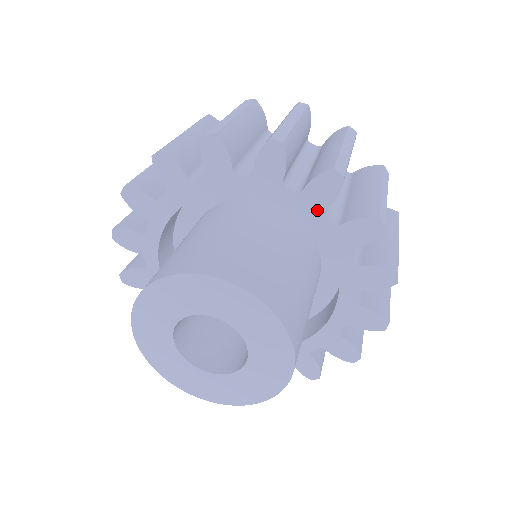
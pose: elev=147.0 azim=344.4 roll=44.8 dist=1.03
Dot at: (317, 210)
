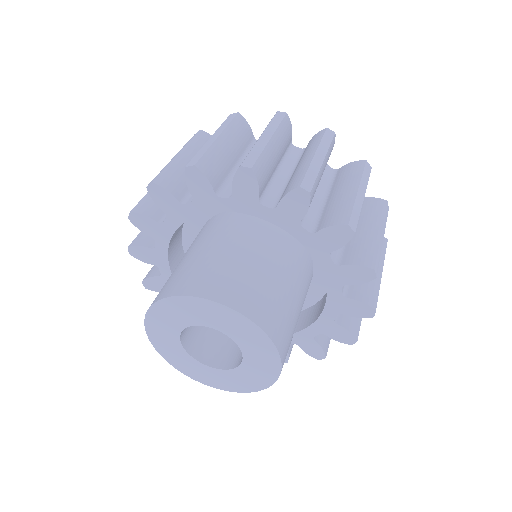
Dot at: (339, 281)
